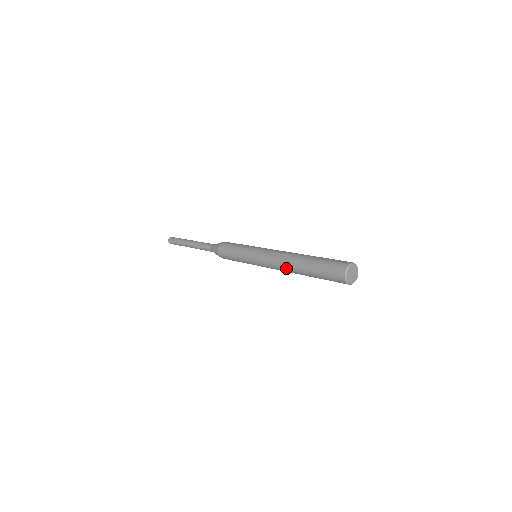
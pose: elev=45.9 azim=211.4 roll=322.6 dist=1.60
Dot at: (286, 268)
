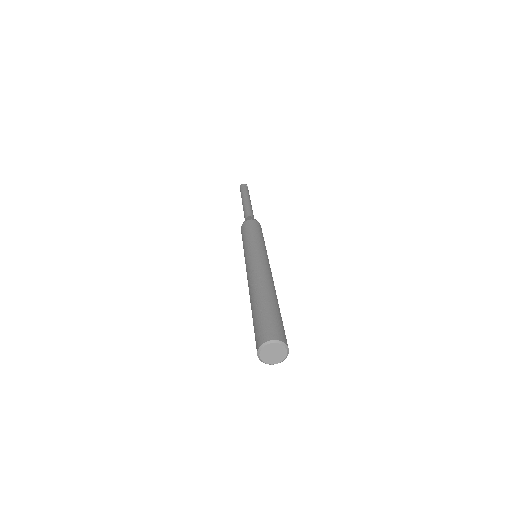
Dot at: occluded
